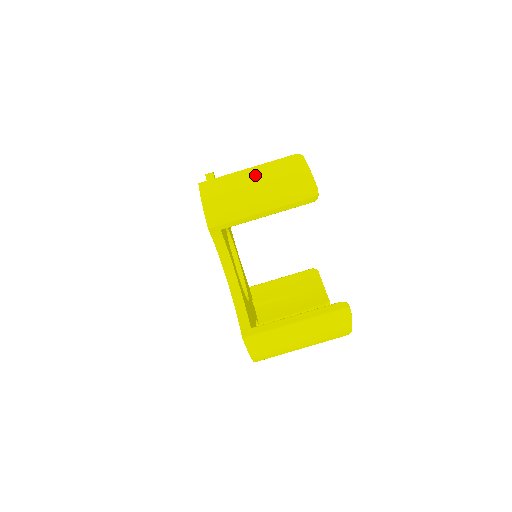
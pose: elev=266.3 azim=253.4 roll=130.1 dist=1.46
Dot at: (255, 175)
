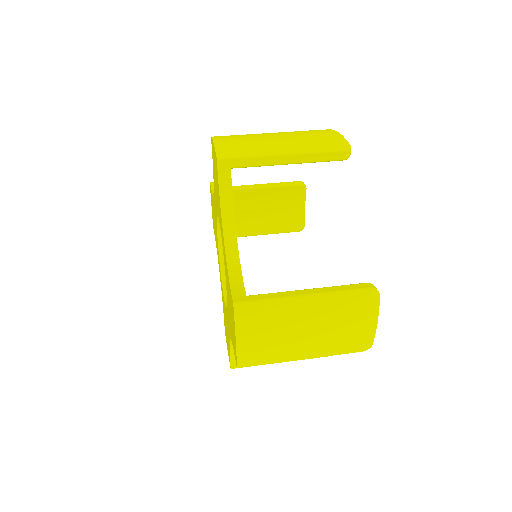
Dot at: (278, 133)
